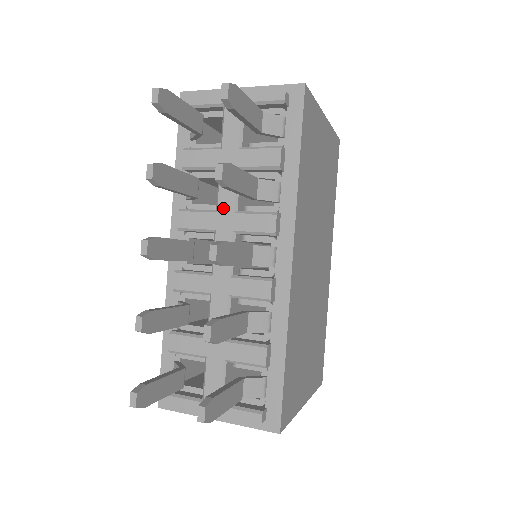
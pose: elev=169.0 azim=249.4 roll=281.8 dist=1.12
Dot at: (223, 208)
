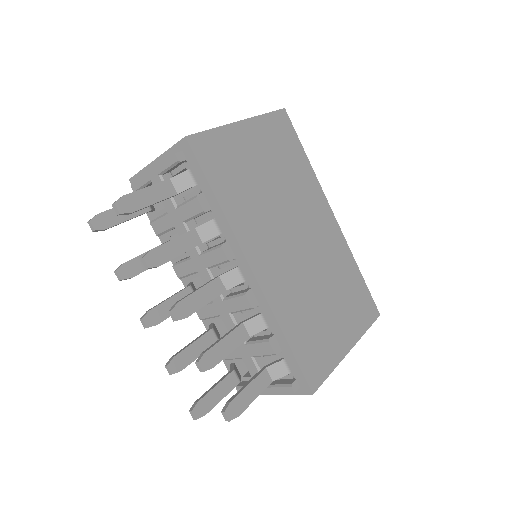
Dot at: (192, 255)
